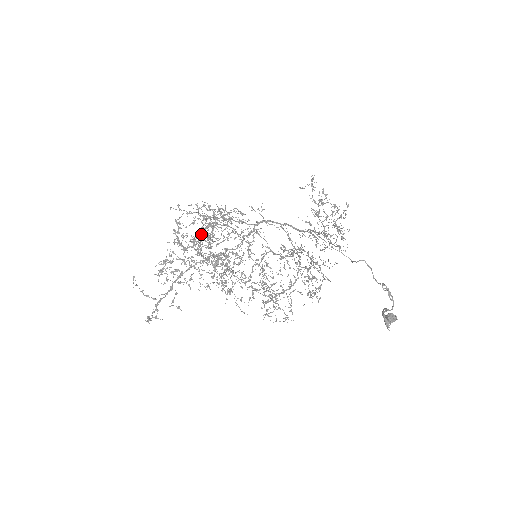
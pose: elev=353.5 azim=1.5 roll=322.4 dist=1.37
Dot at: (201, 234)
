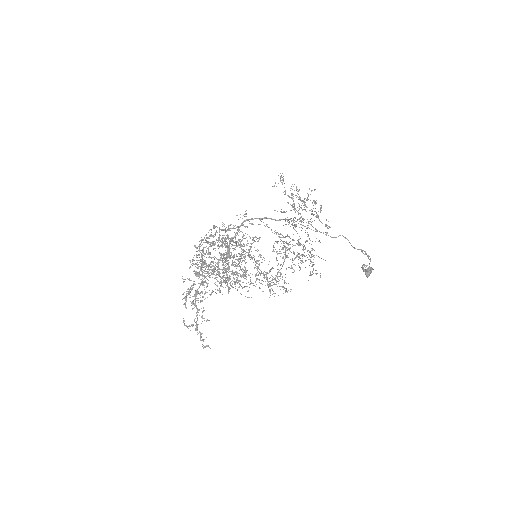
Dot at: (223, 263)
